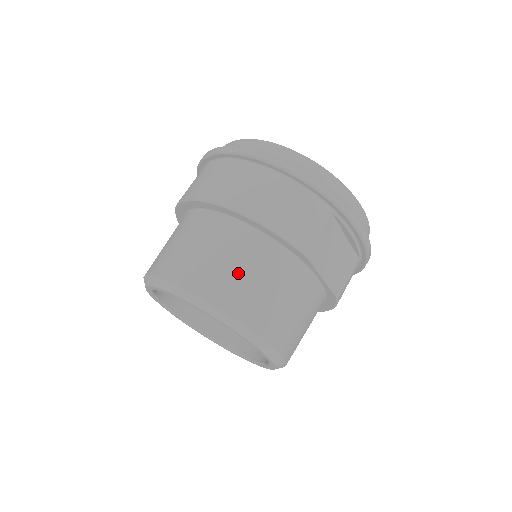
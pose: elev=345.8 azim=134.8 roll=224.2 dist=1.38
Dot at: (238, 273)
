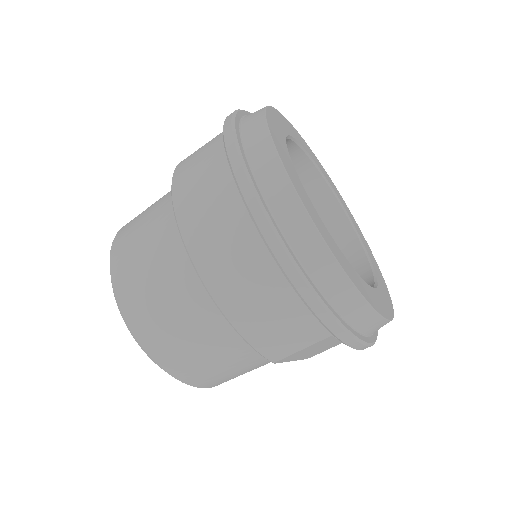
Dot at: (189, 344)
